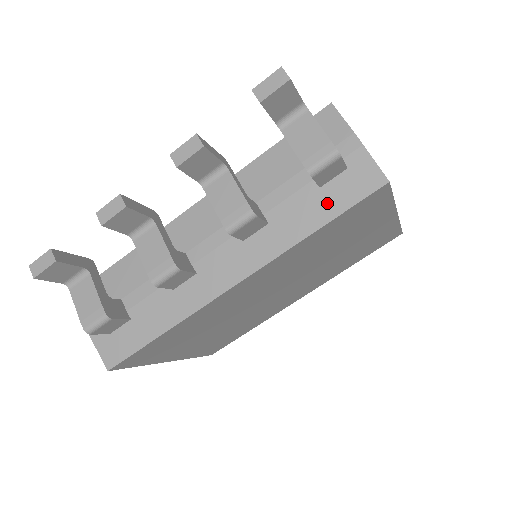
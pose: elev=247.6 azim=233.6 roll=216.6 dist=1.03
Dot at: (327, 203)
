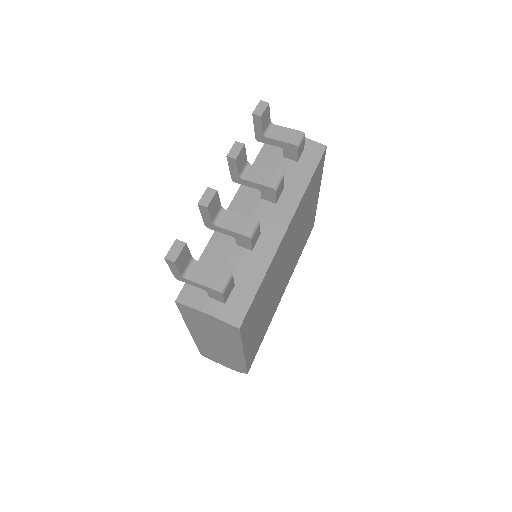
Dot at: (306, 167)
